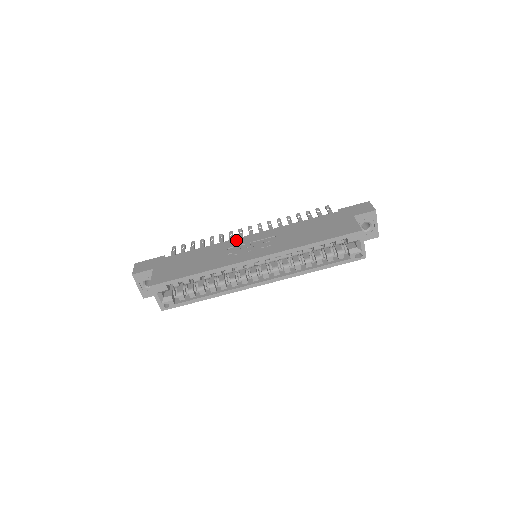
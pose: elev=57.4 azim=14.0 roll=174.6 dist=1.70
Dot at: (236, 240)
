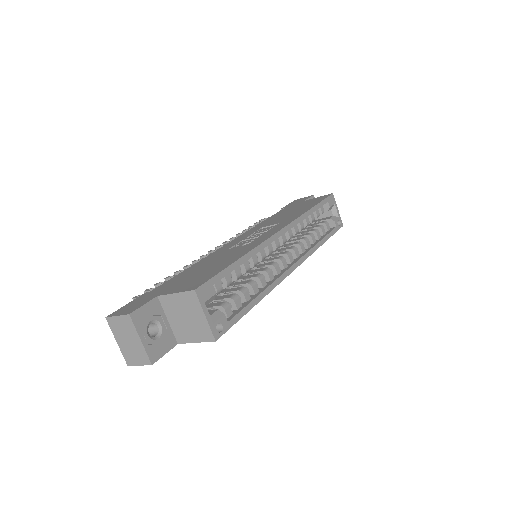
Dot at: (224, 246)
